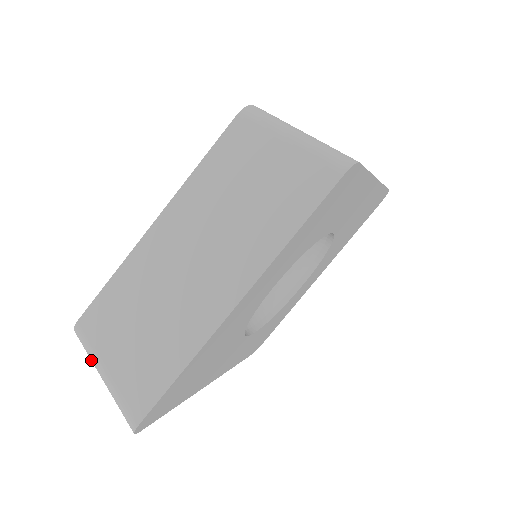
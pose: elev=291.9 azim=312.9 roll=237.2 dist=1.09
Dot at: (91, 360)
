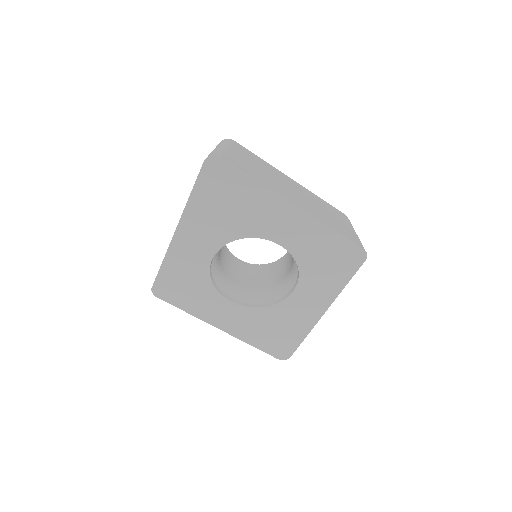
Dot at: (221, 144)
